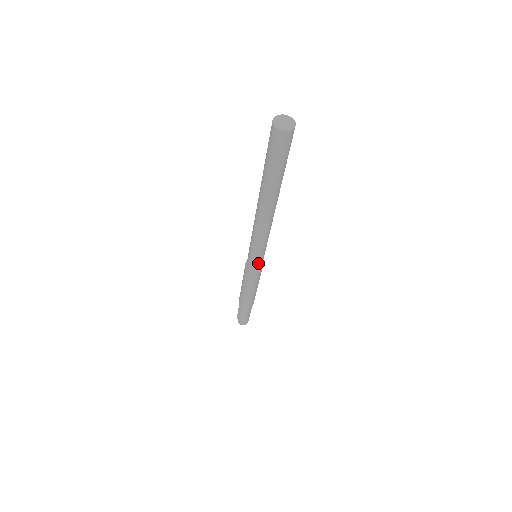
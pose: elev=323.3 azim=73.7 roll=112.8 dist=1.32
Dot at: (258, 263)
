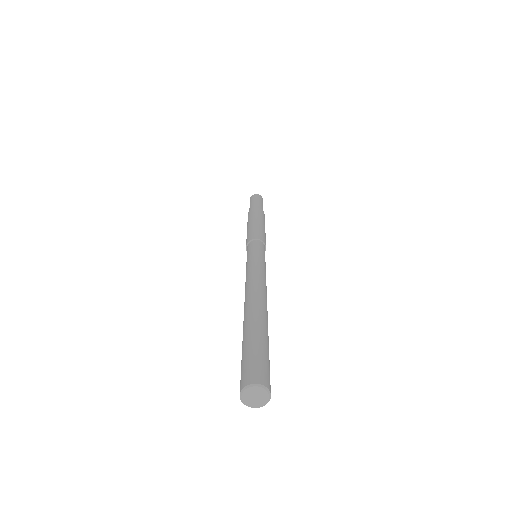
Dot at: occluded
